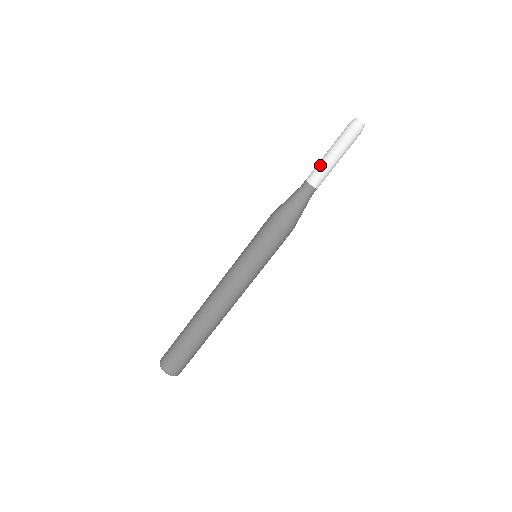
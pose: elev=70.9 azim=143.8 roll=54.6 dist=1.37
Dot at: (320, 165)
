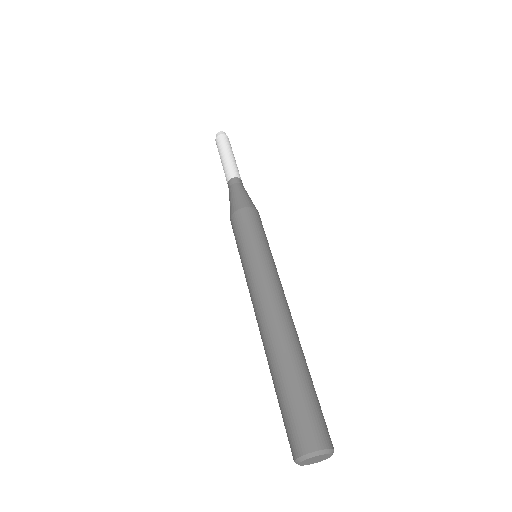
Dot at: (229, 163)
